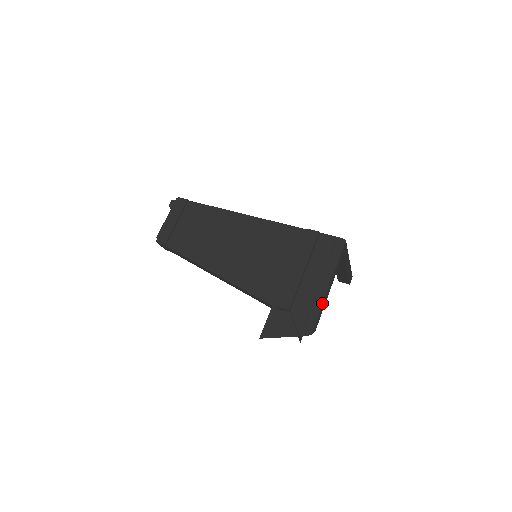
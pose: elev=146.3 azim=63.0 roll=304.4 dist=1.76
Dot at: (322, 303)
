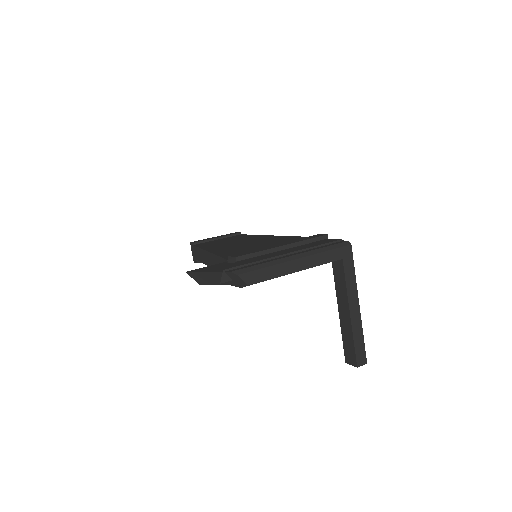
Dot at: (276, 263)
